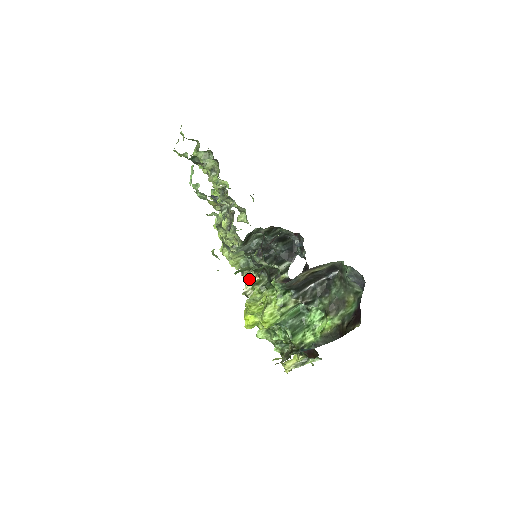
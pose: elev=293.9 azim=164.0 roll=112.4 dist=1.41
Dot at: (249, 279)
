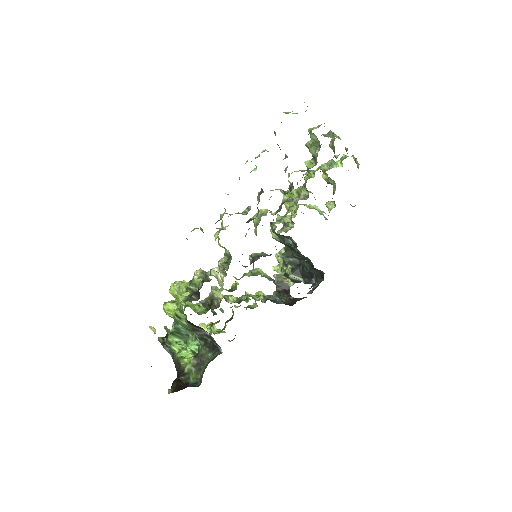
Dot at: (218, 266)
